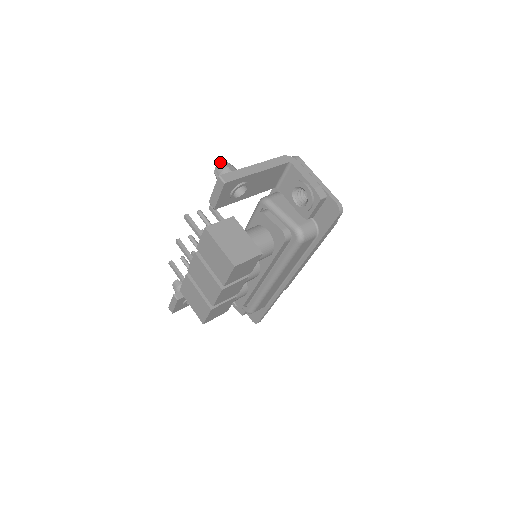
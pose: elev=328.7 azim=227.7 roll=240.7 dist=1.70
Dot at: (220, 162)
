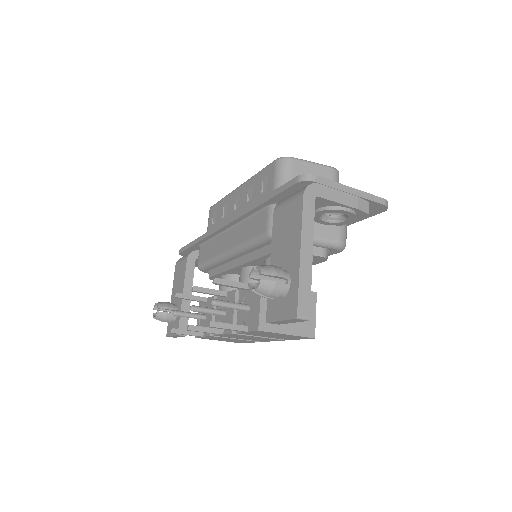
Dot at: (259, 282)
